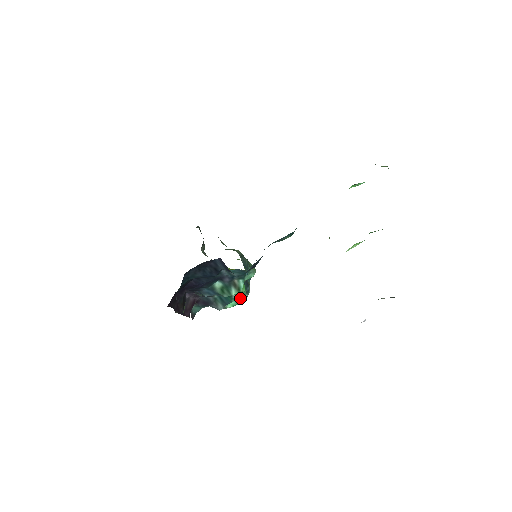
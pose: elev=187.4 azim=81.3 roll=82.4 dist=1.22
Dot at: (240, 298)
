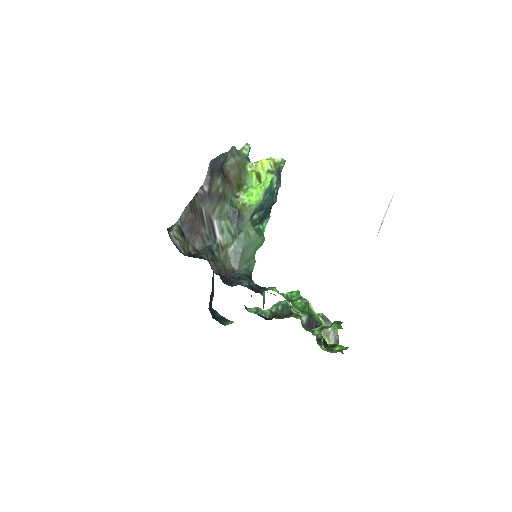
Dot at: occluded
